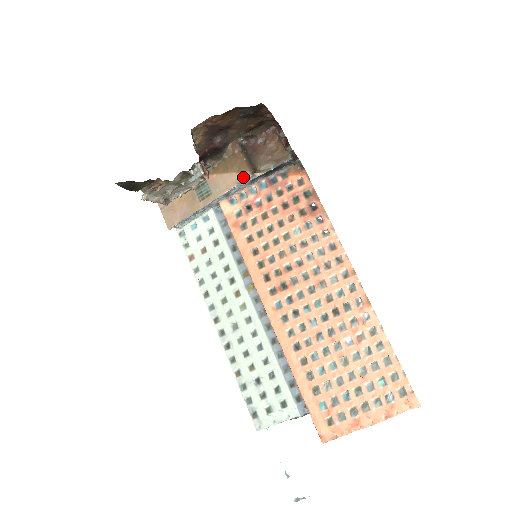
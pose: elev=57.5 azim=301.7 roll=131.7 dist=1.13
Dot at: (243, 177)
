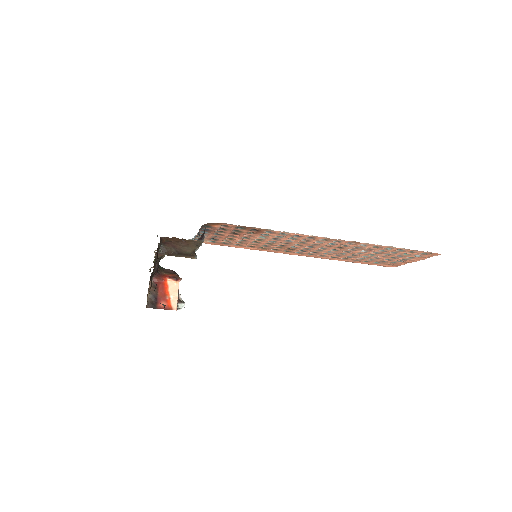
Dot at: occluded
